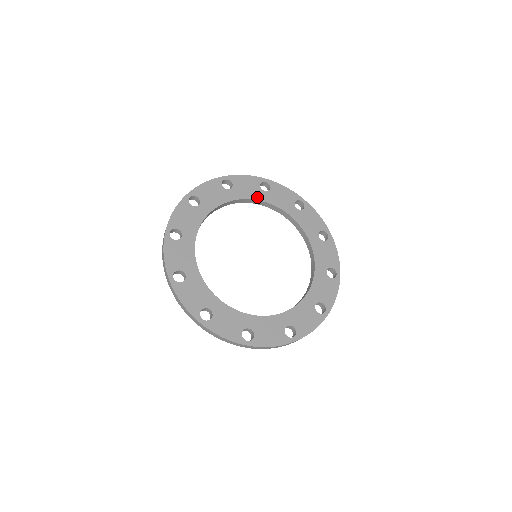
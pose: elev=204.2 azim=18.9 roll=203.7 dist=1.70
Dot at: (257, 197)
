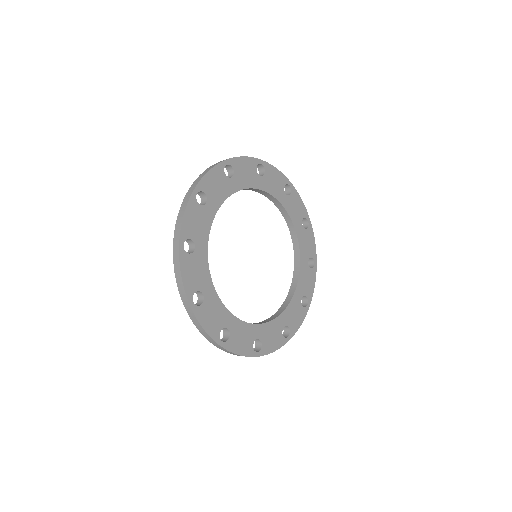
Dot at: (295, 222)
